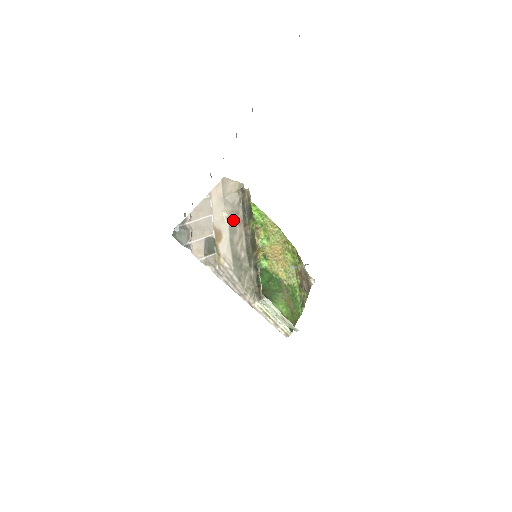
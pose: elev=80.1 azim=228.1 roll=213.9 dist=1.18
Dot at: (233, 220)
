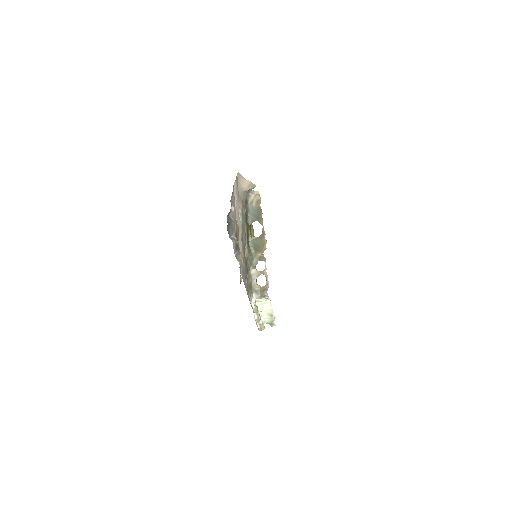
Dot at: (244, 218)
